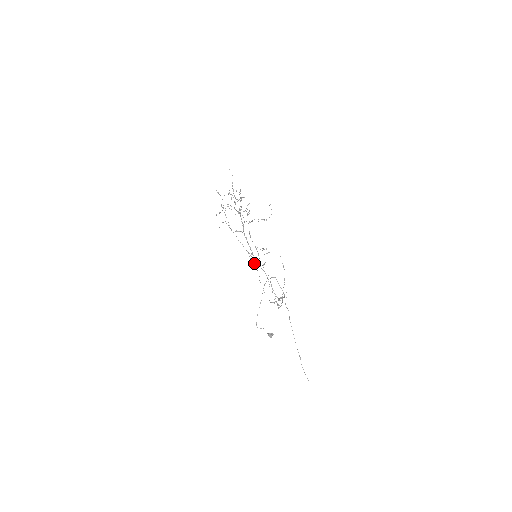
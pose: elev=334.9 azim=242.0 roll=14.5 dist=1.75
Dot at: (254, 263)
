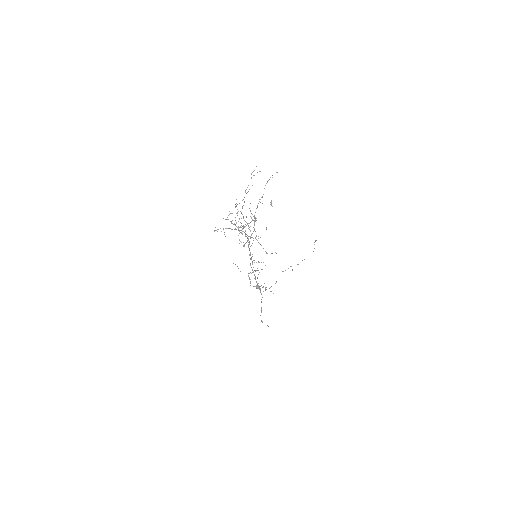
Dot at: occluded
